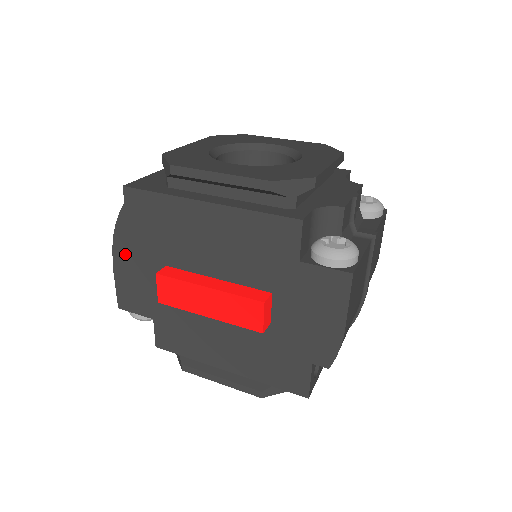
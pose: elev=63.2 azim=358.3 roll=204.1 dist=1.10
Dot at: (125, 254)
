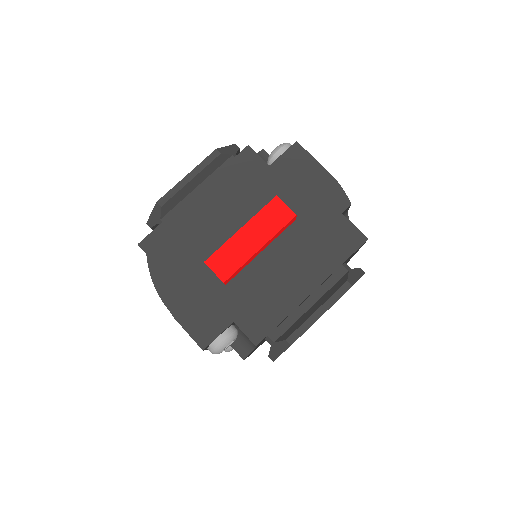
Dot at: (174, 293)
